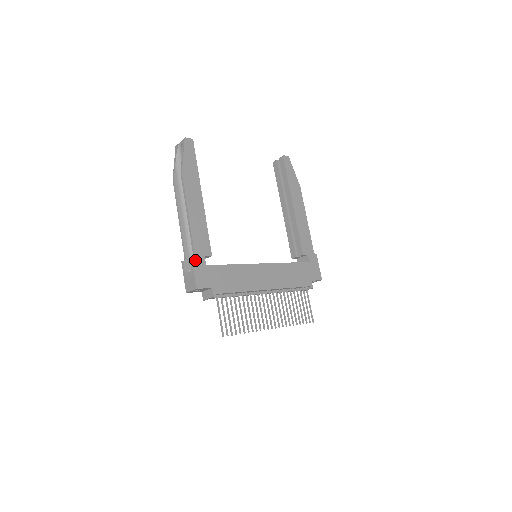
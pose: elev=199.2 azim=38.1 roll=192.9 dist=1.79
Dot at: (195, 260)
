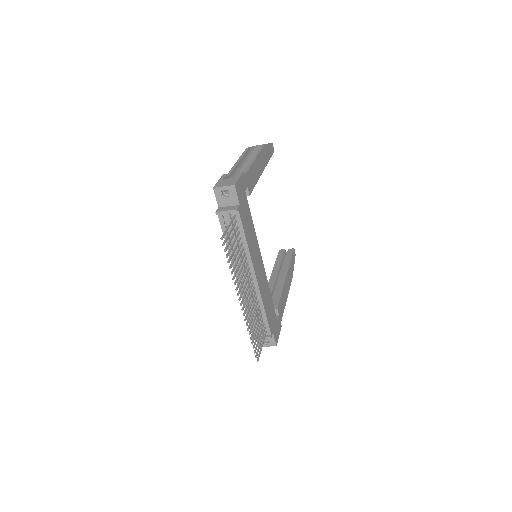
Dot at: (243, 176)
